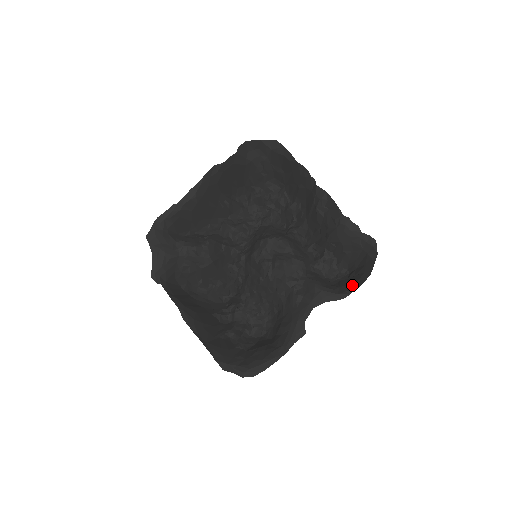
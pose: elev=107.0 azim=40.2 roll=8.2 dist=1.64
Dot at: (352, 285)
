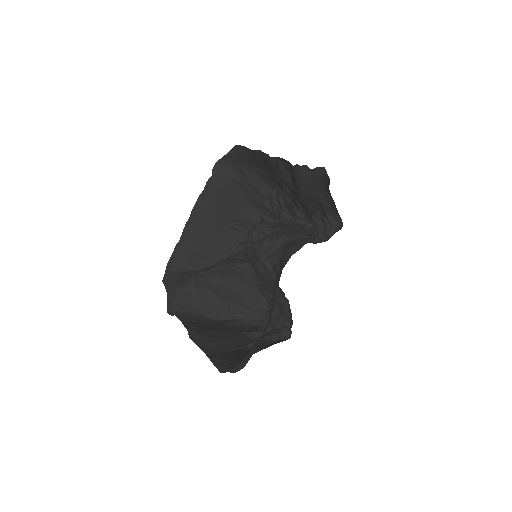
Dot at: occluded
